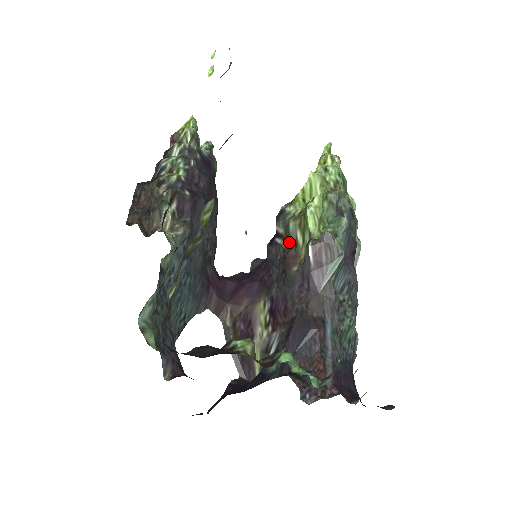
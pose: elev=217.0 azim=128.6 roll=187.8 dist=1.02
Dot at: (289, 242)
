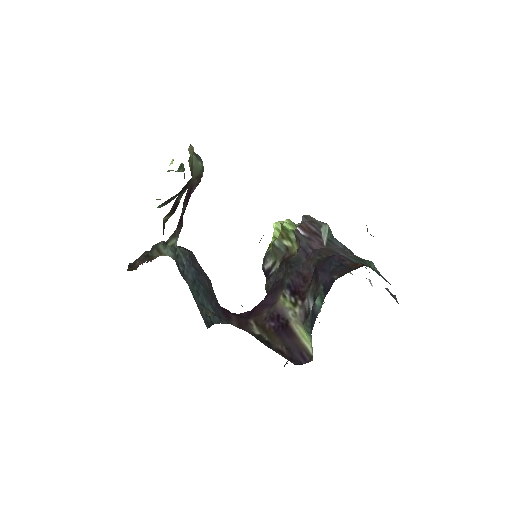
Dot at: (280, 254)
